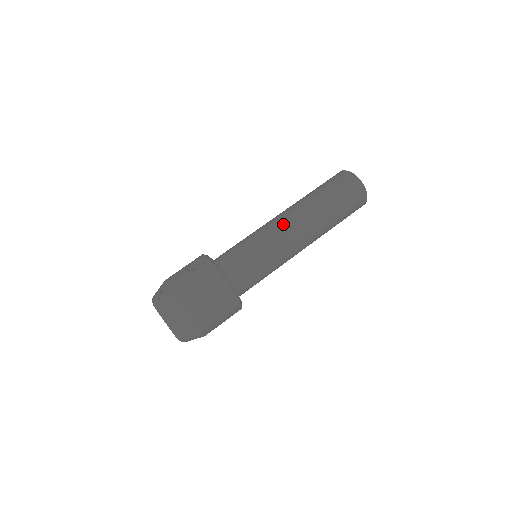
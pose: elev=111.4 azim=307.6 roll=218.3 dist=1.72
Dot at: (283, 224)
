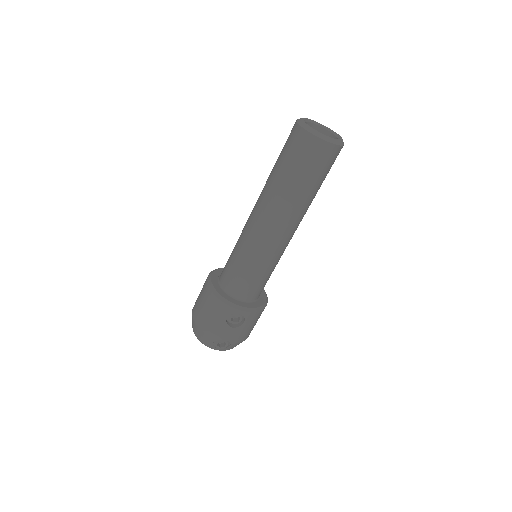
Dot at: (285, 239)
